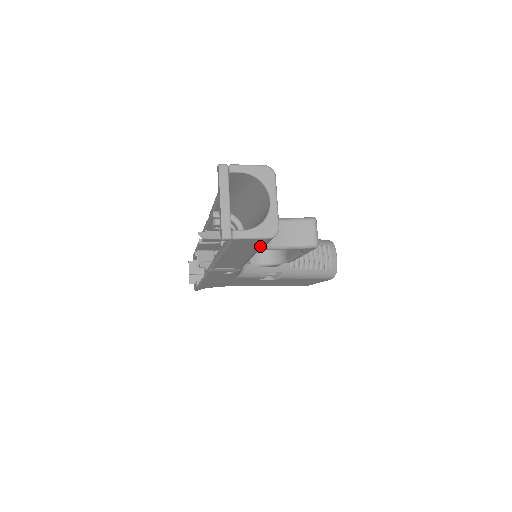
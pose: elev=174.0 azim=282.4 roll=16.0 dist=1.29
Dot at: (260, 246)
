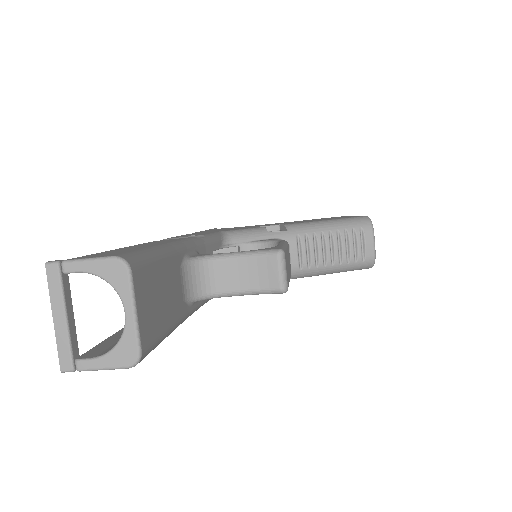
Dot at: occluded
